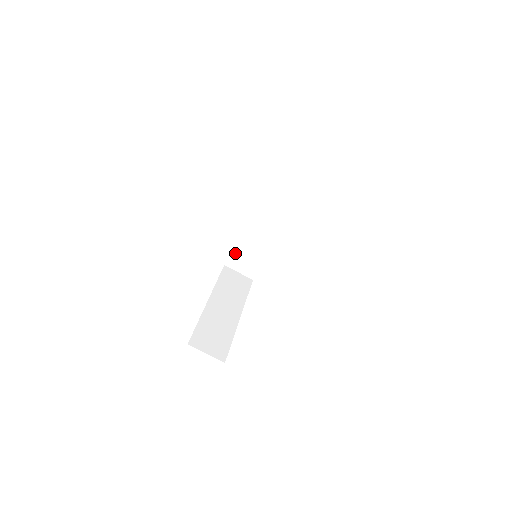
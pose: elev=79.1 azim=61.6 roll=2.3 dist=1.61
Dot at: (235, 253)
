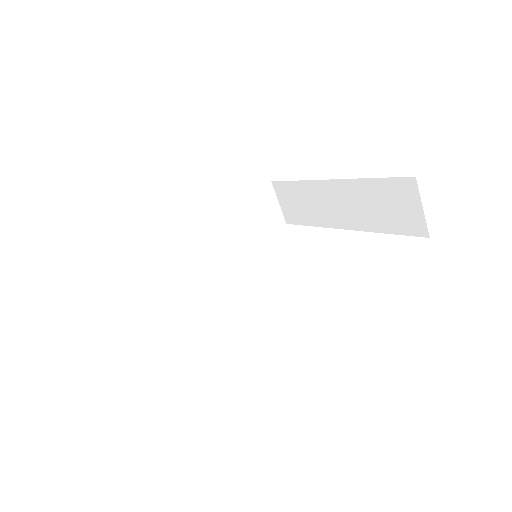
Dot at: (135, 261)
